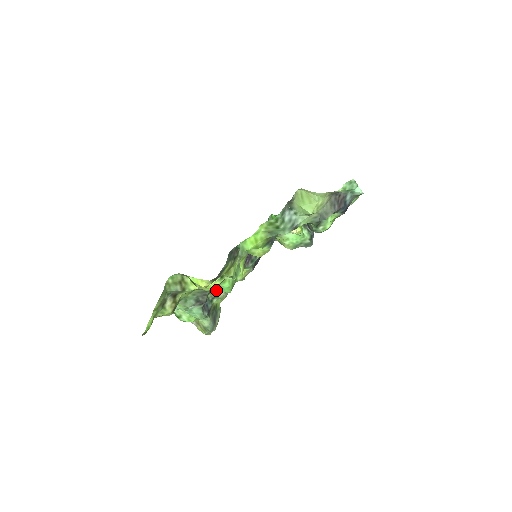
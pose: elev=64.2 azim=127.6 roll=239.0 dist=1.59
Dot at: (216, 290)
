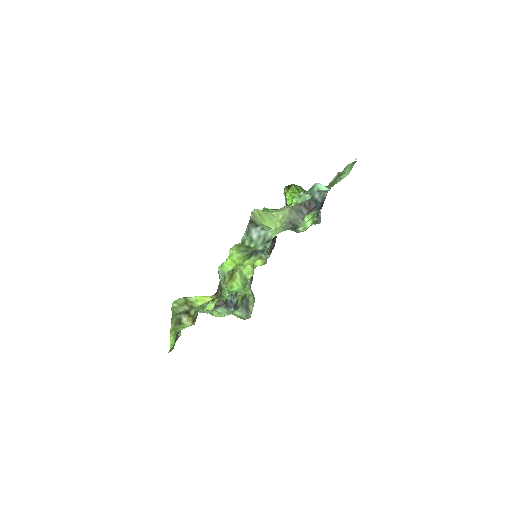
Dot at: (230, 292)
